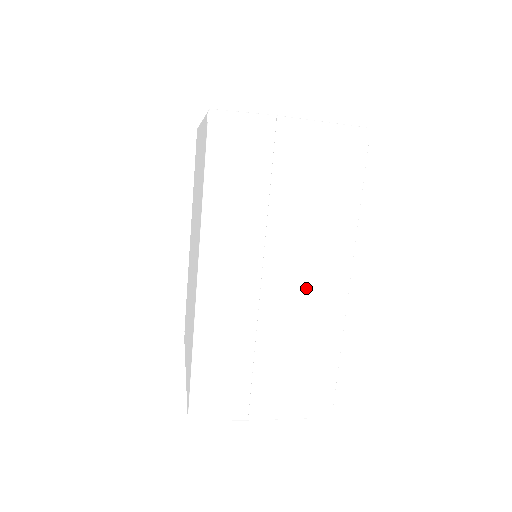
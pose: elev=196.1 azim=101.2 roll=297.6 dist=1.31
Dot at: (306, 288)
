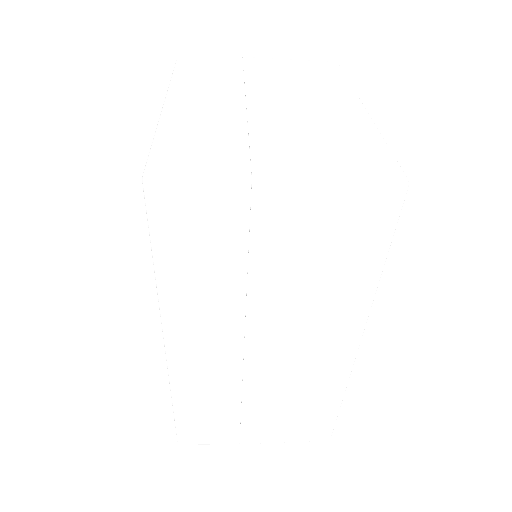
Dot at: (301, 355)
